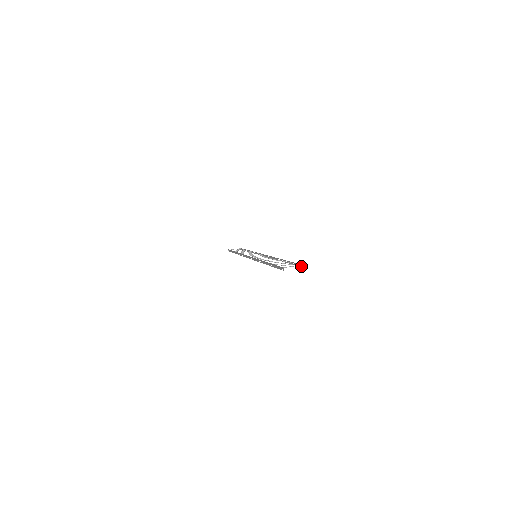
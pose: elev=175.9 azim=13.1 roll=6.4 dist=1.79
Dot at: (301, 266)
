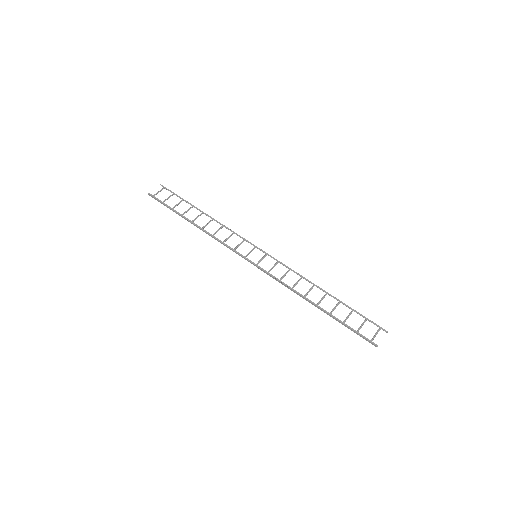
Dot at: (378, 326)
